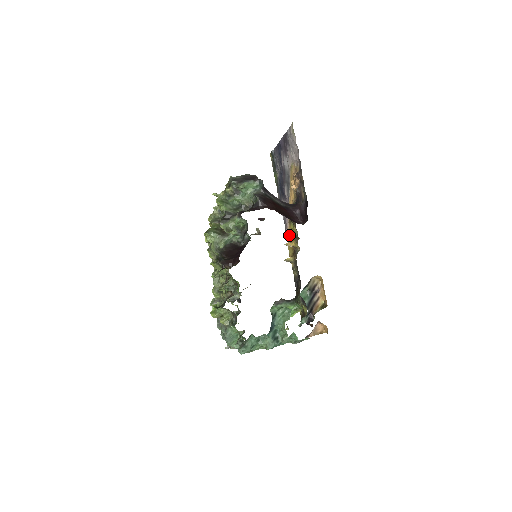
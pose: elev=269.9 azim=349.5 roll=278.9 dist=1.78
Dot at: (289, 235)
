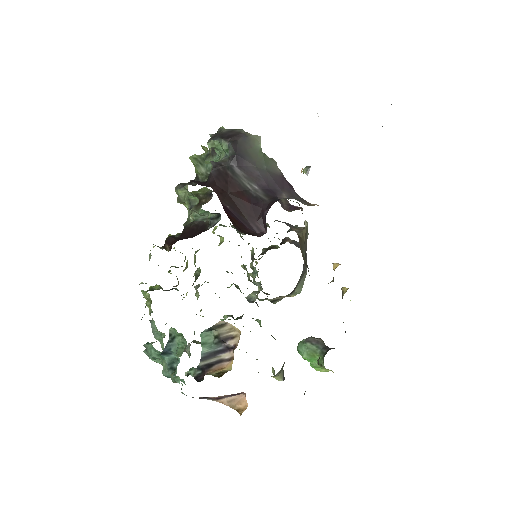
Dot at: occluded
